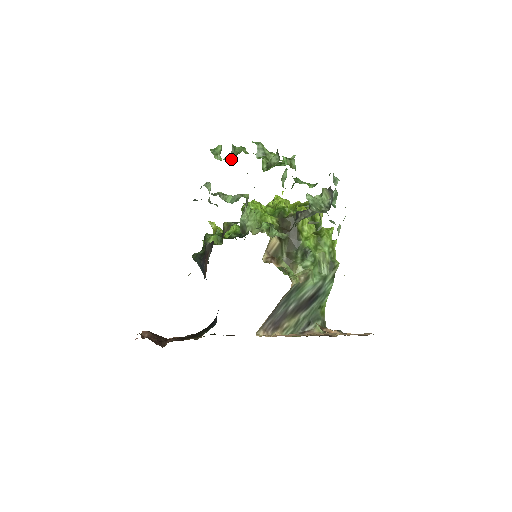
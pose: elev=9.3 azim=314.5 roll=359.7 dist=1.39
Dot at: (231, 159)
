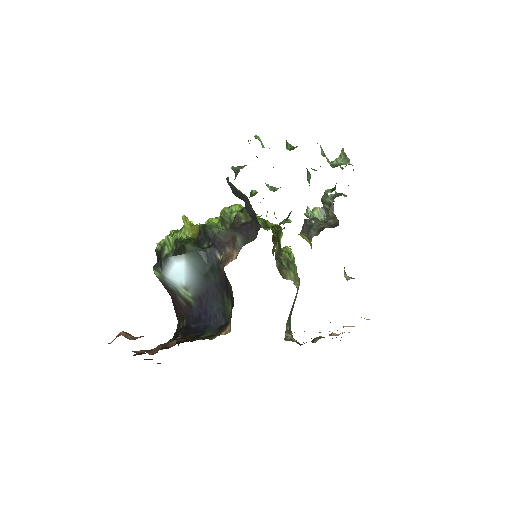
Dot at: (287, 149)
